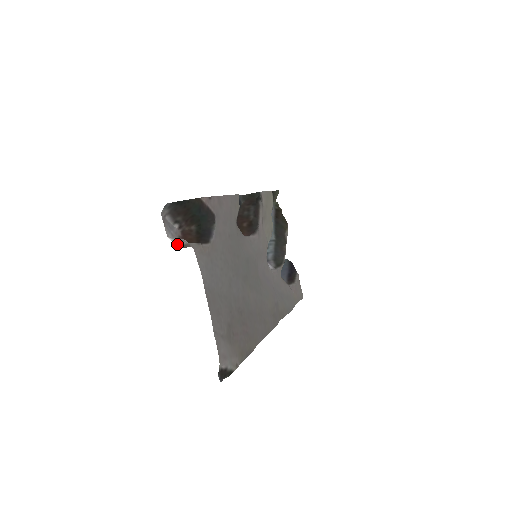
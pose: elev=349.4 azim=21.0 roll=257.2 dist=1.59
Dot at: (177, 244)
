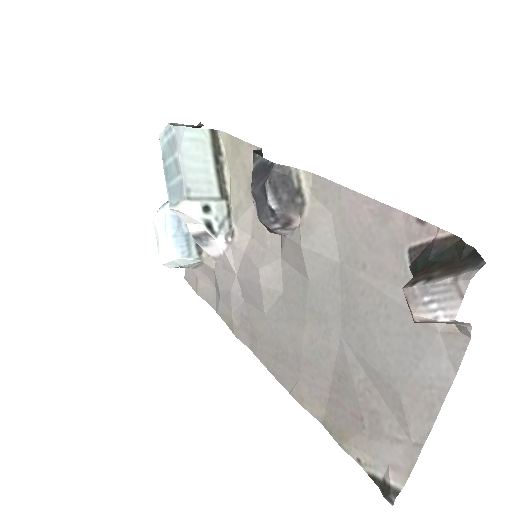
Dot at: (427, 321)
